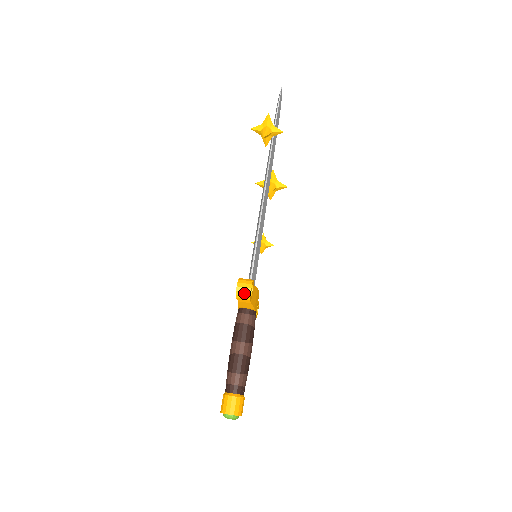
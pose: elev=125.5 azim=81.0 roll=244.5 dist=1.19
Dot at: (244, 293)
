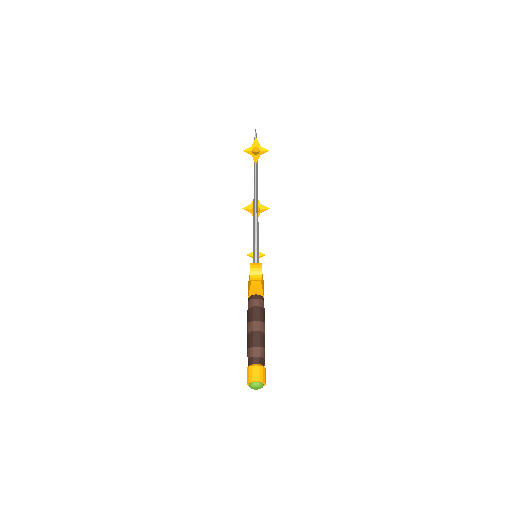
Dot at: (257, 272)
